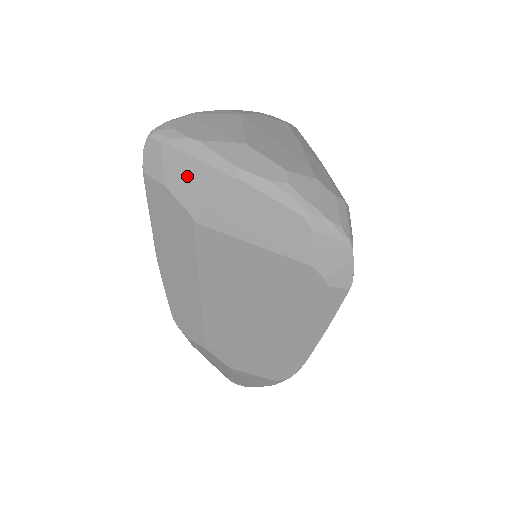
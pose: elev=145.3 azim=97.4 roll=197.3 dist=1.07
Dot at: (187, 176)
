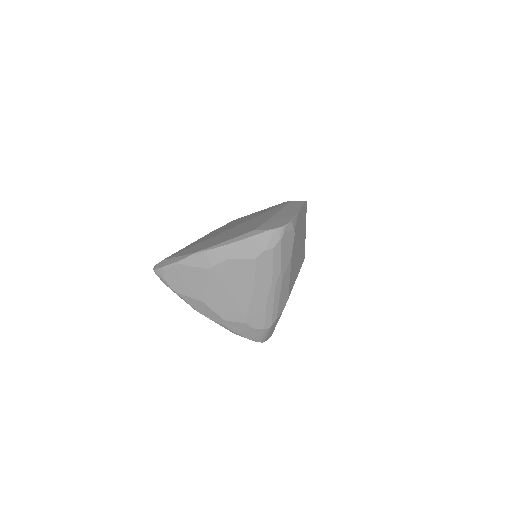
Dot at: occluded
